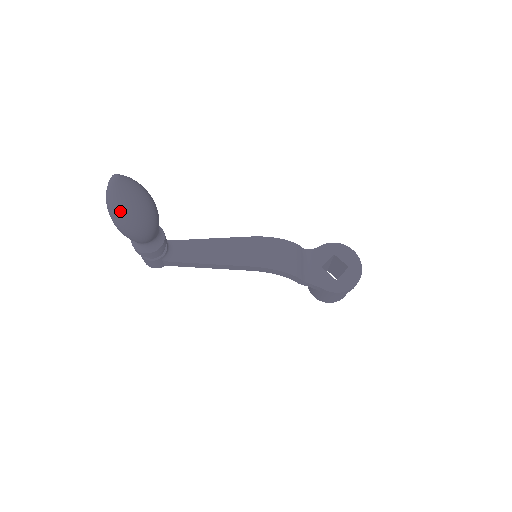
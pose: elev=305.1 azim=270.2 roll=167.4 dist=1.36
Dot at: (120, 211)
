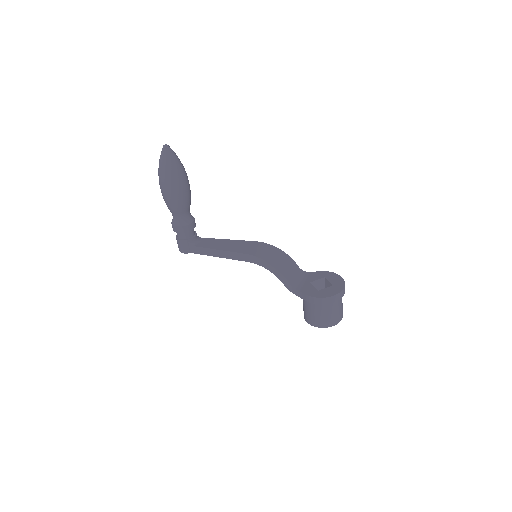
Dot at: (163, 169)
